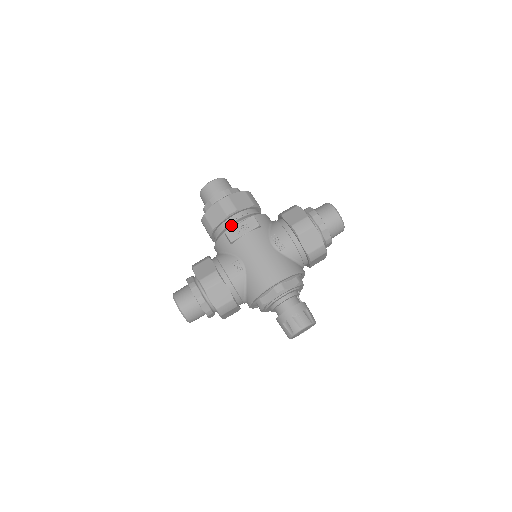
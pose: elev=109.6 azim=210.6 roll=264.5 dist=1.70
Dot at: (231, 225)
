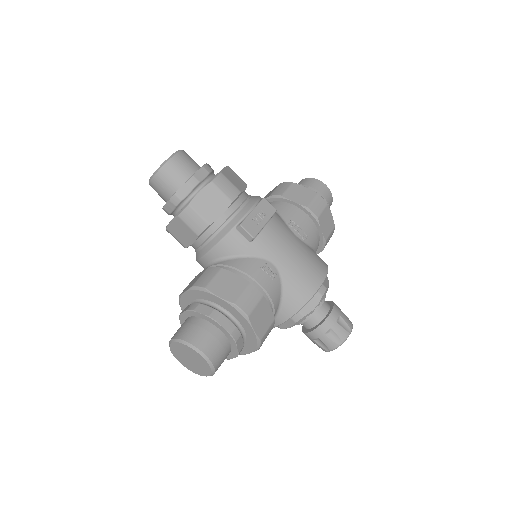
Dot at: (242, 214)
